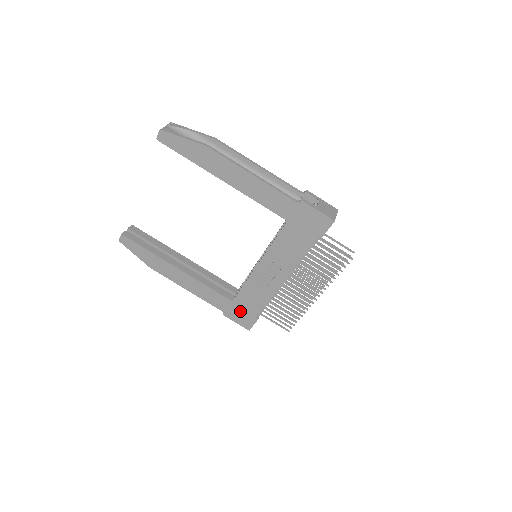
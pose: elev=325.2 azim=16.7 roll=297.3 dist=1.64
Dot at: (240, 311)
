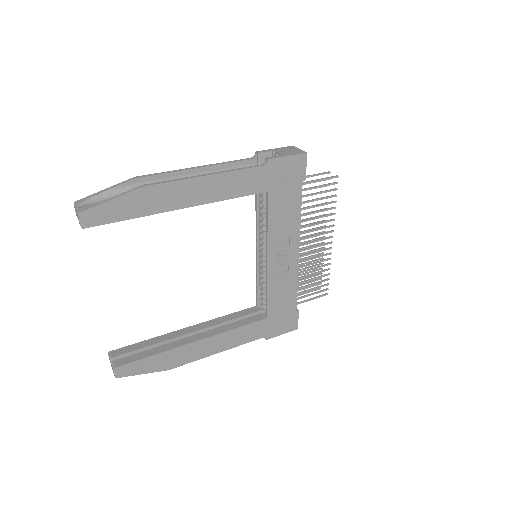
Dot at: (279, 320)
